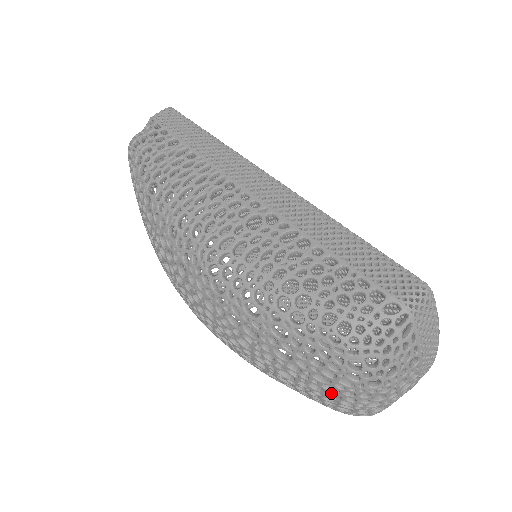
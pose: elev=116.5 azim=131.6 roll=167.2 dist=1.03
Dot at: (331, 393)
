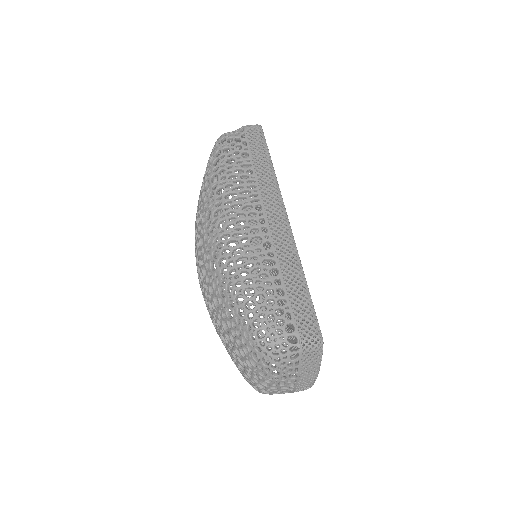
Dot at: occluded
